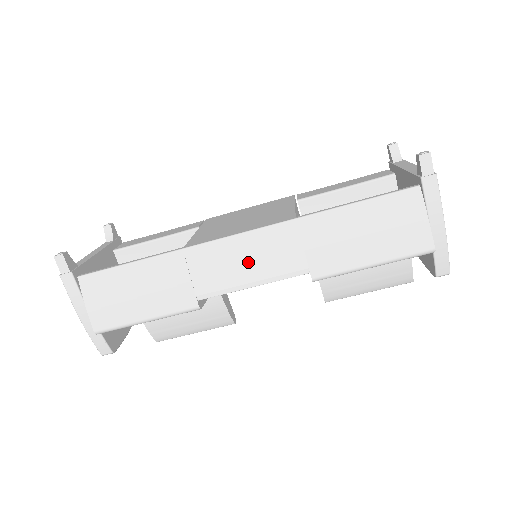
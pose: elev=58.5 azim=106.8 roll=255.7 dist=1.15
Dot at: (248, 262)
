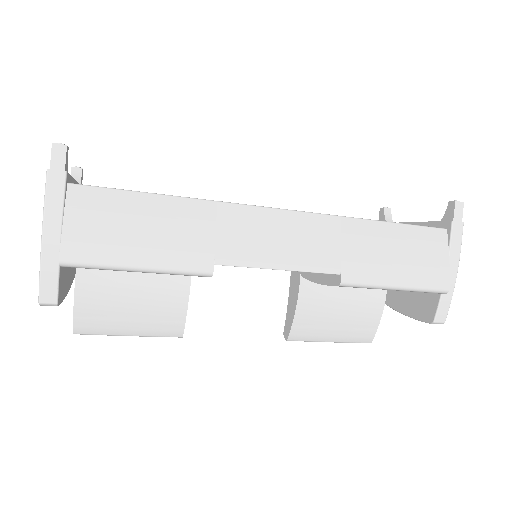
Dot at: (283, 241)
